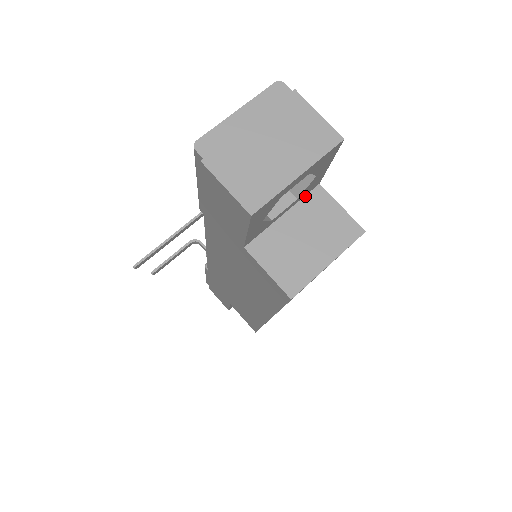
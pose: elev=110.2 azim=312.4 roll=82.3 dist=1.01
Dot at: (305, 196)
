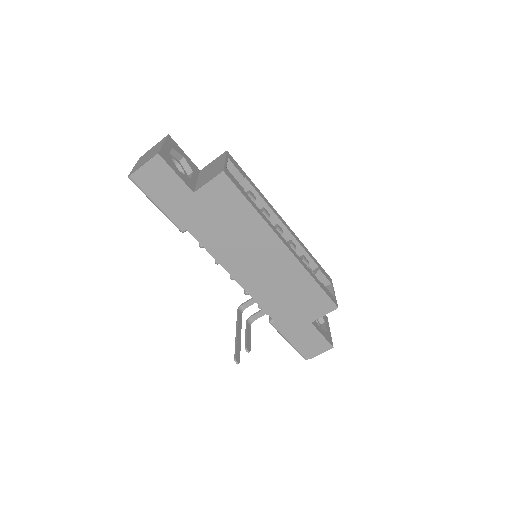
Dot at: (199, 175)
